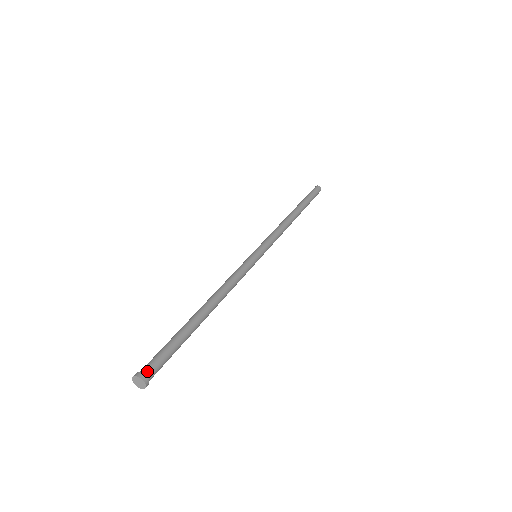
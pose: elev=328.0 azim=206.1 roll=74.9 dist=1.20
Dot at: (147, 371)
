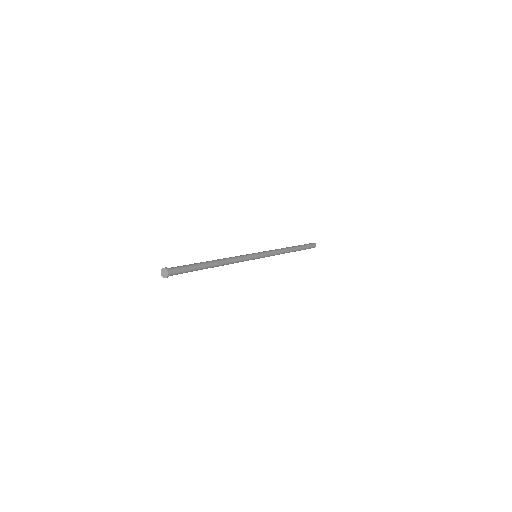
Dot at: (172, 271)
